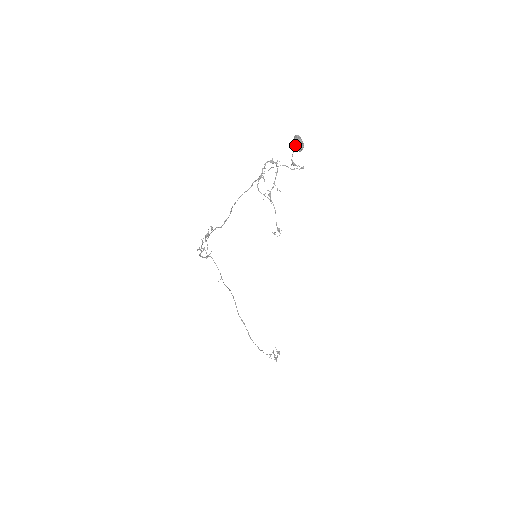
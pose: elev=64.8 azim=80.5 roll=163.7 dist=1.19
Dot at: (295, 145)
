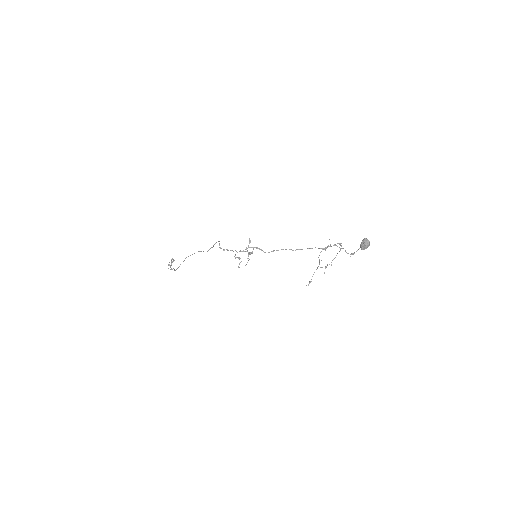
Dot at: (363, 246)
